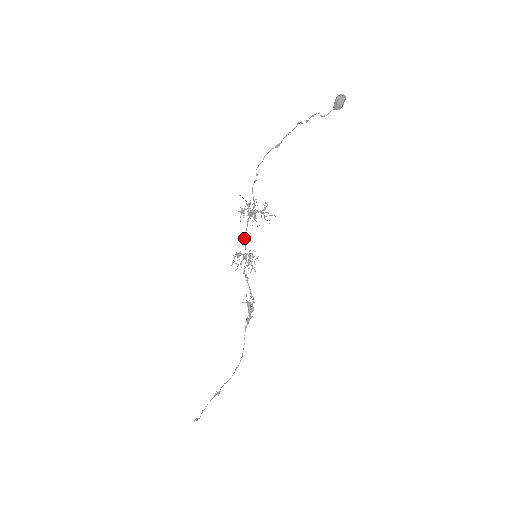
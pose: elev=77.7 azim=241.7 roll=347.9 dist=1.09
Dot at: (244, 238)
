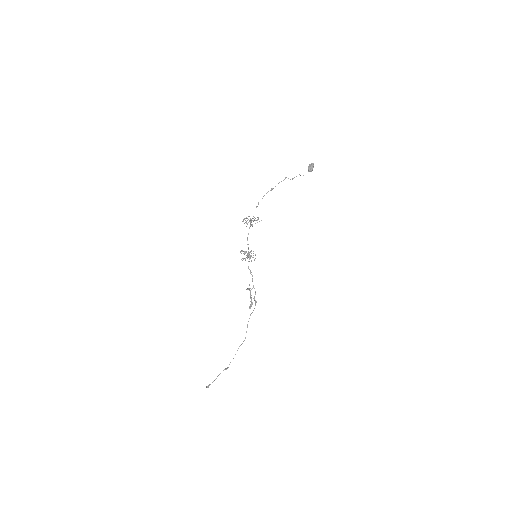
Dot at: (247, 240)
